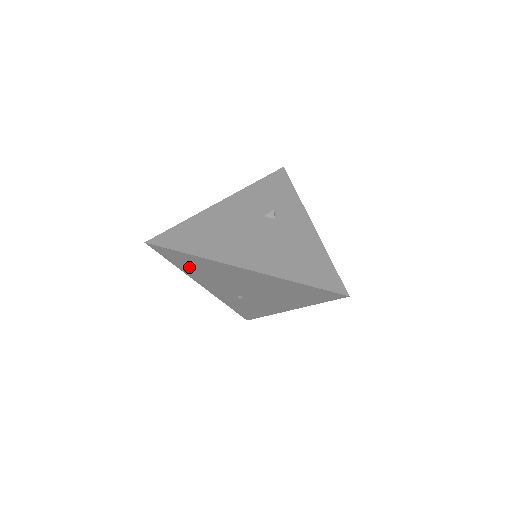
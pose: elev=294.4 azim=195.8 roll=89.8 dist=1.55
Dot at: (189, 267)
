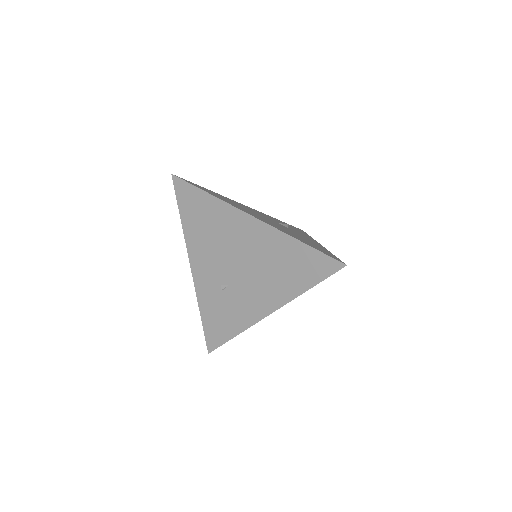
Dot at: (194, 221)
